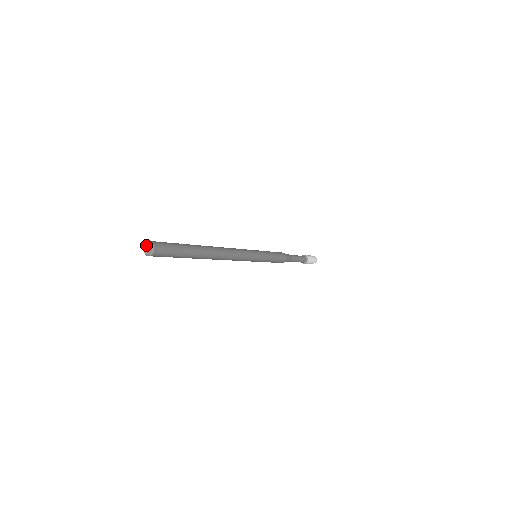
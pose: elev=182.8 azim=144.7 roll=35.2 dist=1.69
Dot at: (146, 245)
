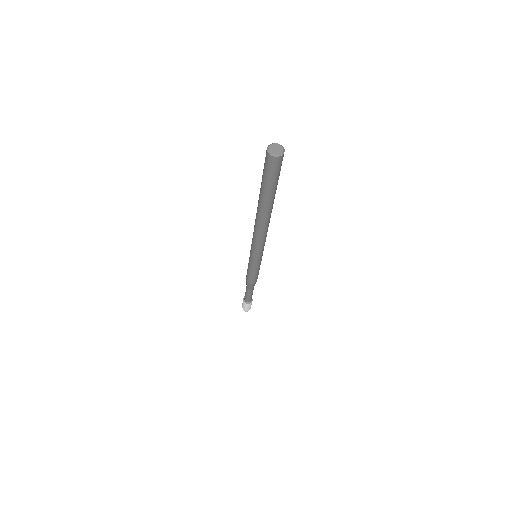
Dot at: (271, 147)
